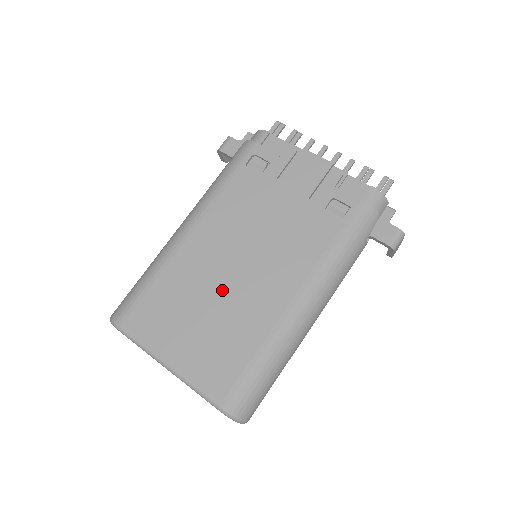
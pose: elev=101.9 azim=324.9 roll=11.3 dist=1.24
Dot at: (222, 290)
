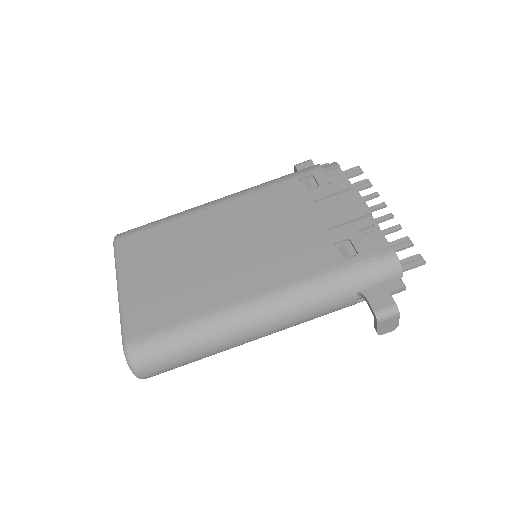
Dot at: (202, 258)
